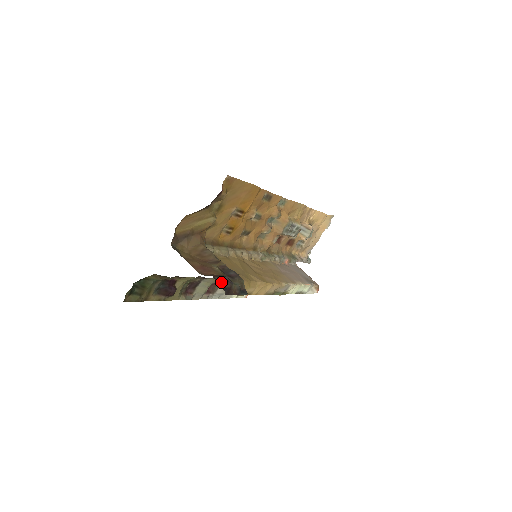
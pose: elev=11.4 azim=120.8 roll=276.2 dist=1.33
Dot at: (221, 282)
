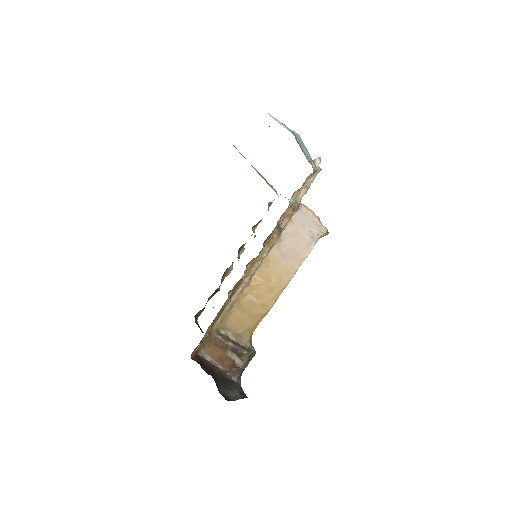
Dot at: (235, 373)
